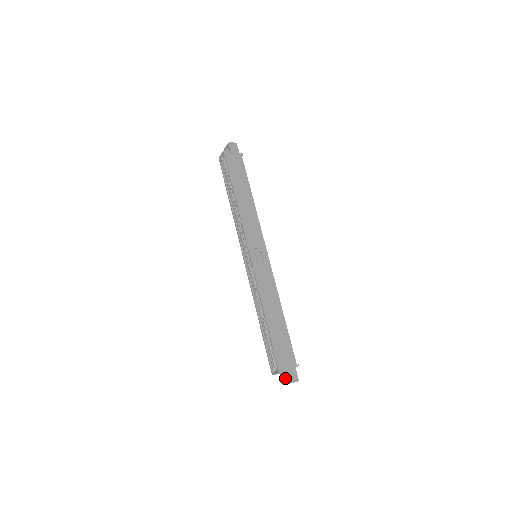
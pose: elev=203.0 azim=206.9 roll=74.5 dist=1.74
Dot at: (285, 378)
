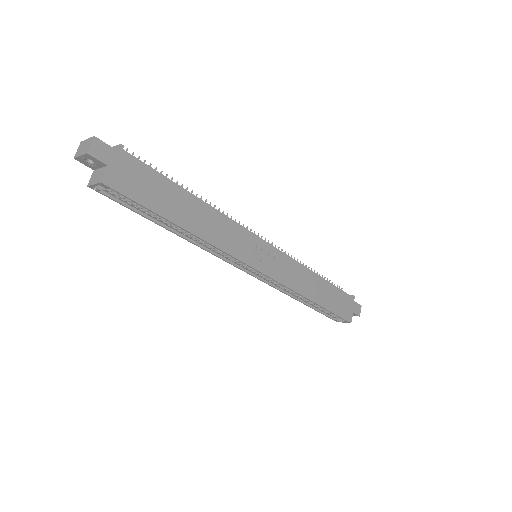
Dot at: occluded
